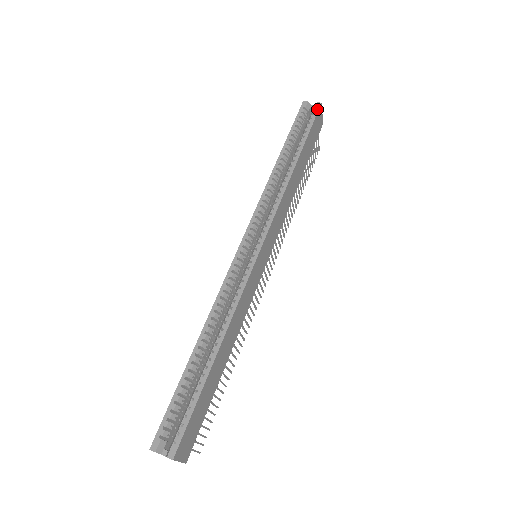
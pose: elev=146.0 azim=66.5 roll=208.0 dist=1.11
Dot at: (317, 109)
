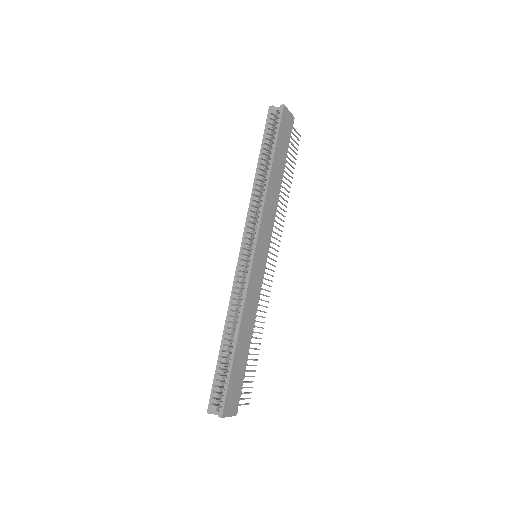
Dot at: (281, 112)
